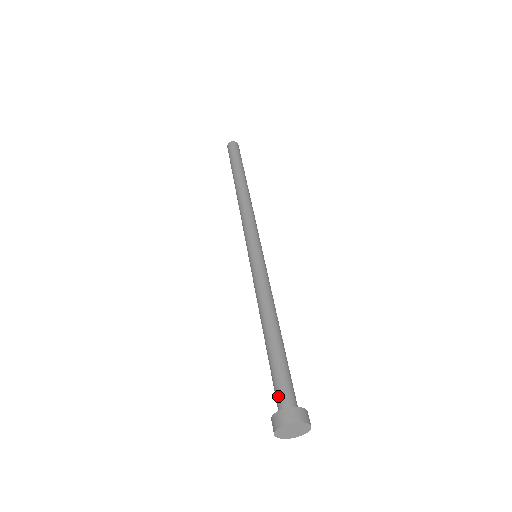
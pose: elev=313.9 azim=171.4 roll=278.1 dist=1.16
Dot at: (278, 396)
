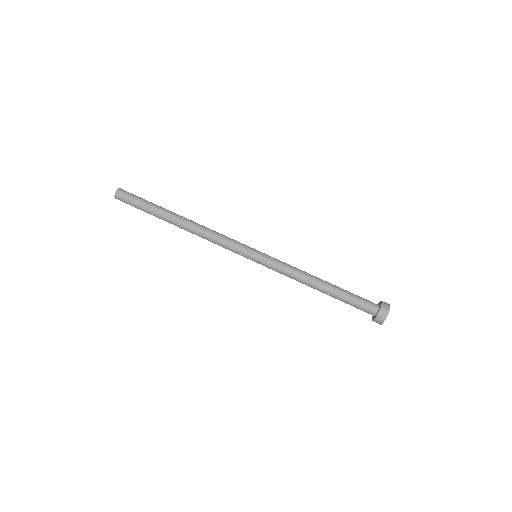
Dot at: (364, 311)
